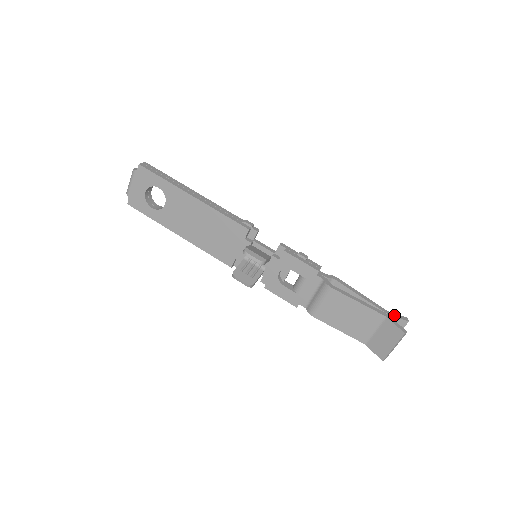
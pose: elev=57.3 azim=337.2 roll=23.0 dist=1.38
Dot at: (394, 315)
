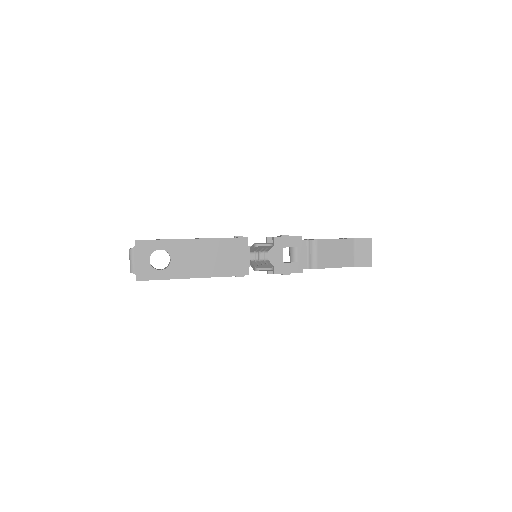
Dot at: occluded
